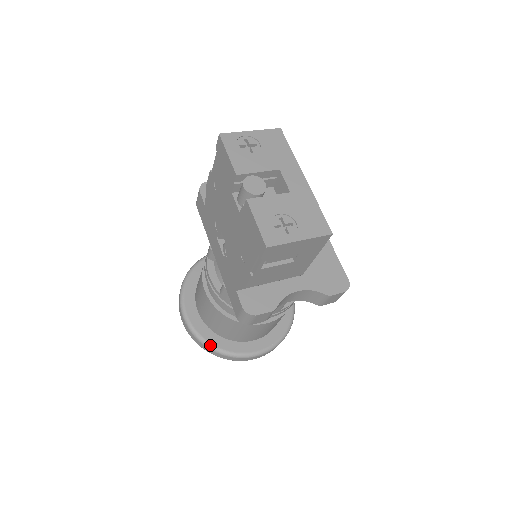
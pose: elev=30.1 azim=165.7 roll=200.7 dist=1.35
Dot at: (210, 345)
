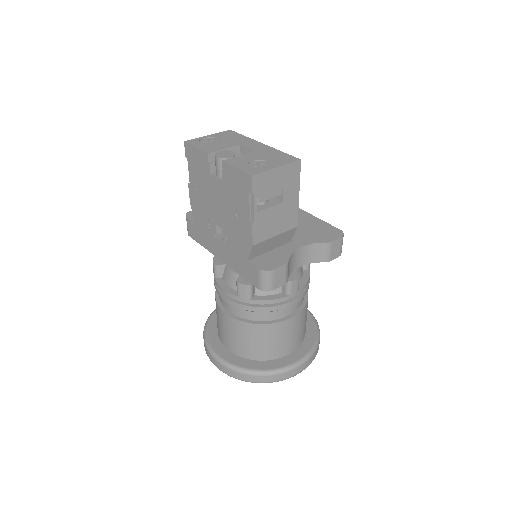
Dot at: (251, 371)
